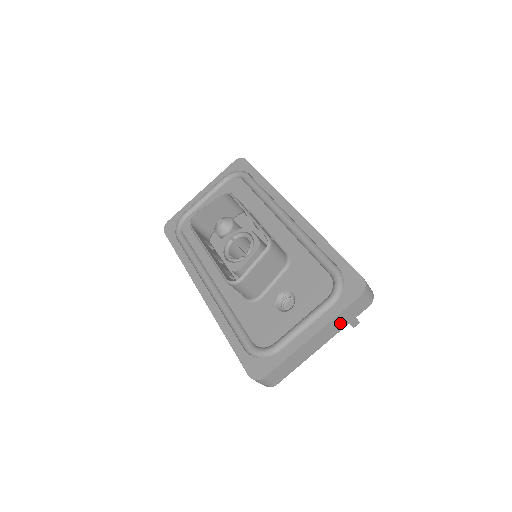
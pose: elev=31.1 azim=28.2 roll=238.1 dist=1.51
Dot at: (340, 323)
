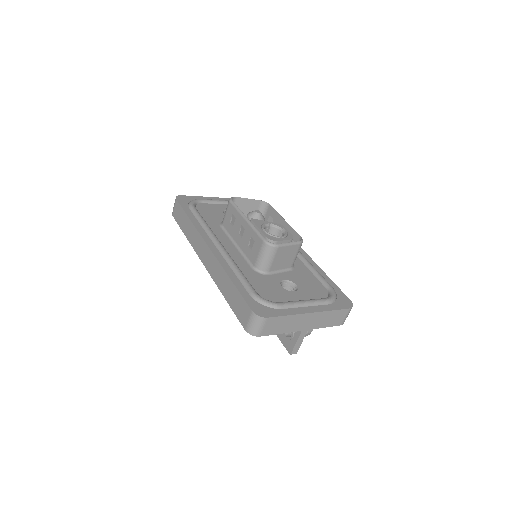
Dot at: (325, 320)
